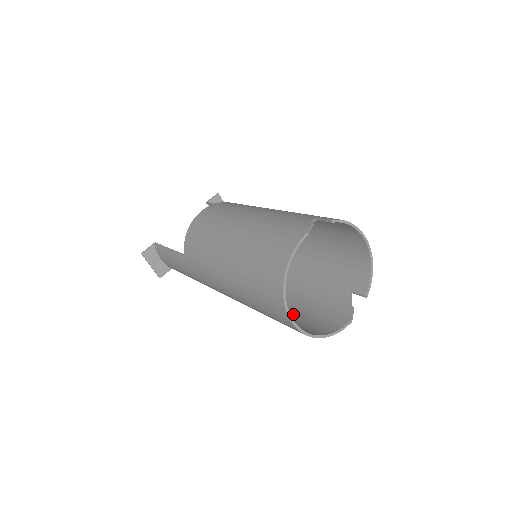
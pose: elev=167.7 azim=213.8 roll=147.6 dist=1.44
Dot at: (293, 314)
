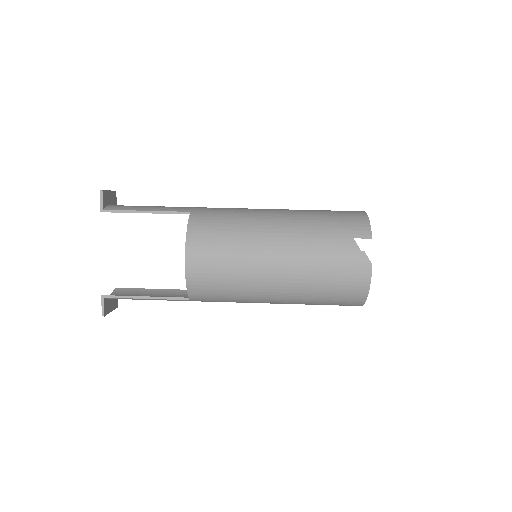
Dot at: occluded
